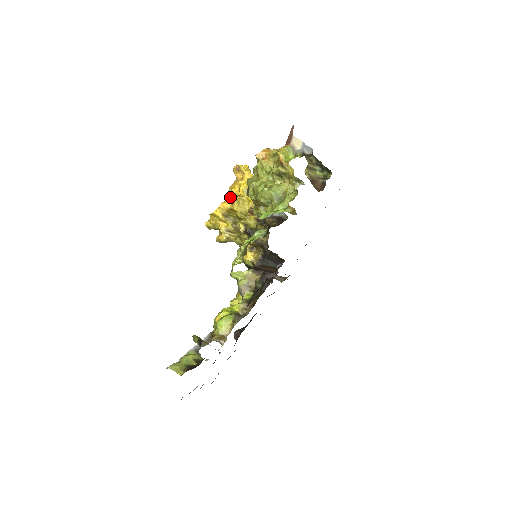
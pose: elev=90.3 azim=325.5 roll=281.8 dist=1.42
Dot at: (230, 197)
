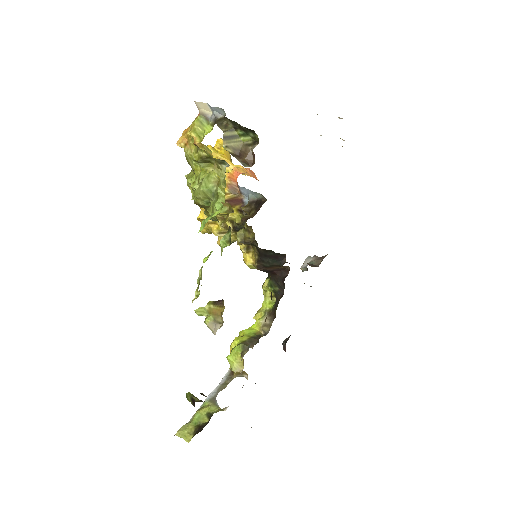
Dot at: occluded
